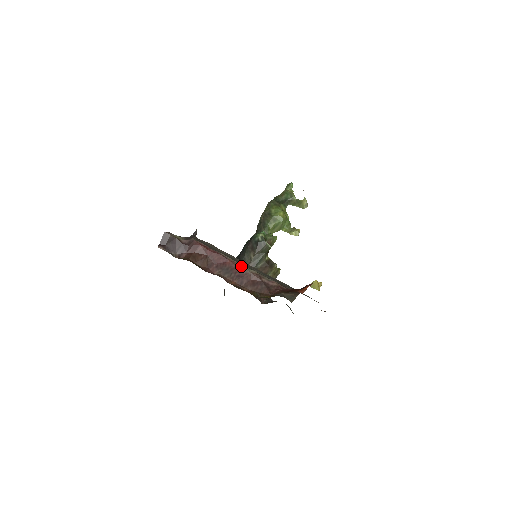
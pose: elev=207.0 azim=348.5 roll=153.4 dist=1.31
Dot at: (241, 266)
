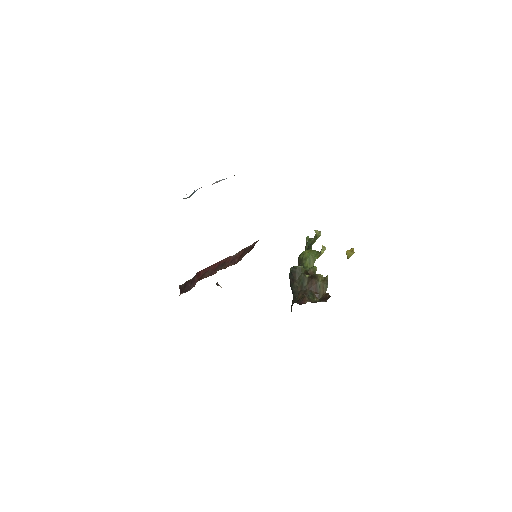
Dot at: (230, 256)
